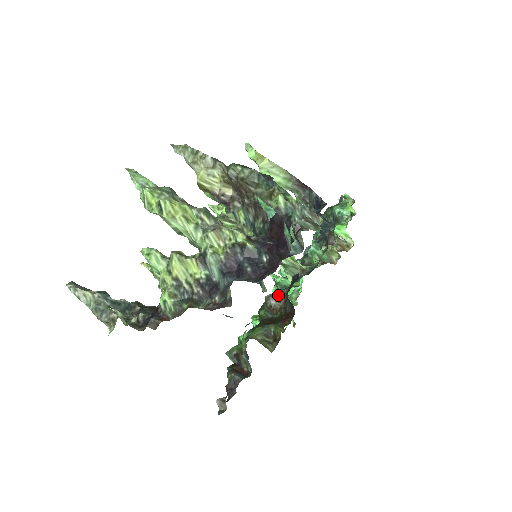
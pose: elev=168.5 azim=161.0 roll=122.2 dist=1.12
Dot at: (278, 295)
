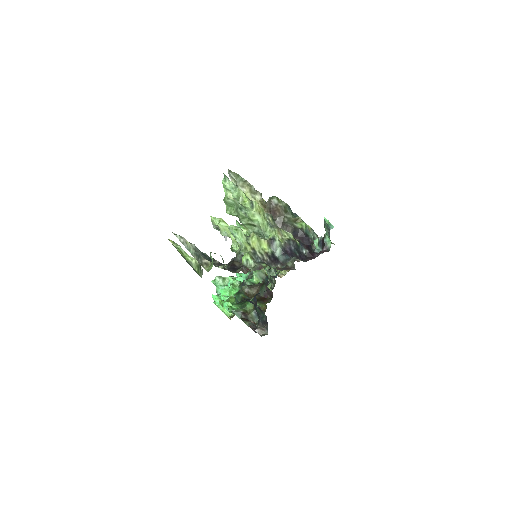
Dot at: (252, 286)
